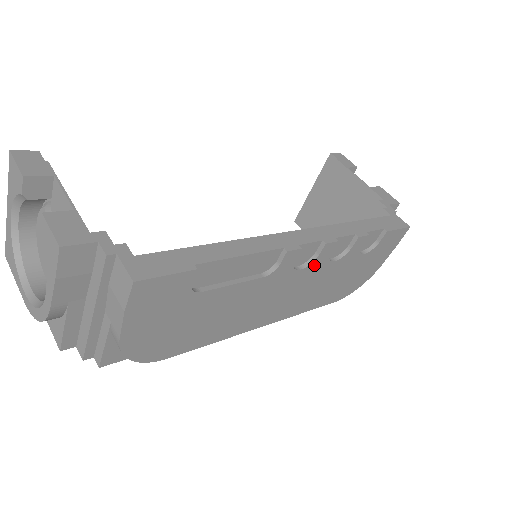
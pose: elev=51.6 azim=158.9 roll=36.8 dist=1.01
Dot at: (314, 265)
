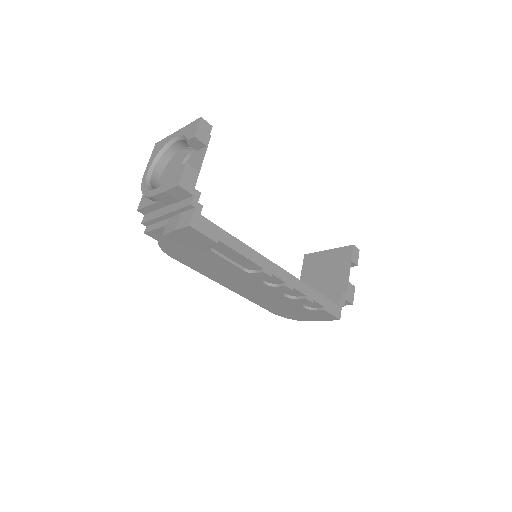
Dot at: (273, 288)
